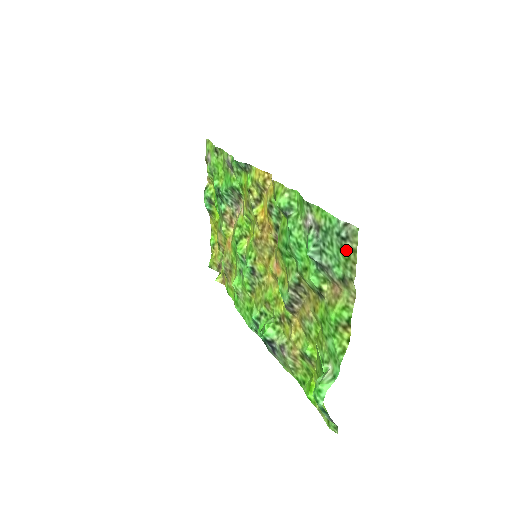
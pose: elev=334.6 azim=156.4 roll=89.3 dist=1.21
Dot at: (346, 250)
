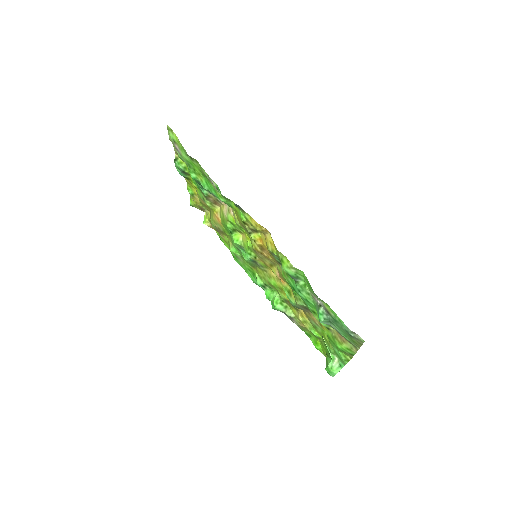
Dot at: (353, 339)
